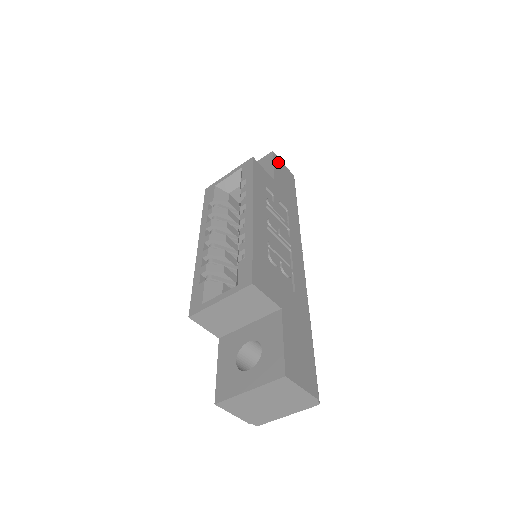
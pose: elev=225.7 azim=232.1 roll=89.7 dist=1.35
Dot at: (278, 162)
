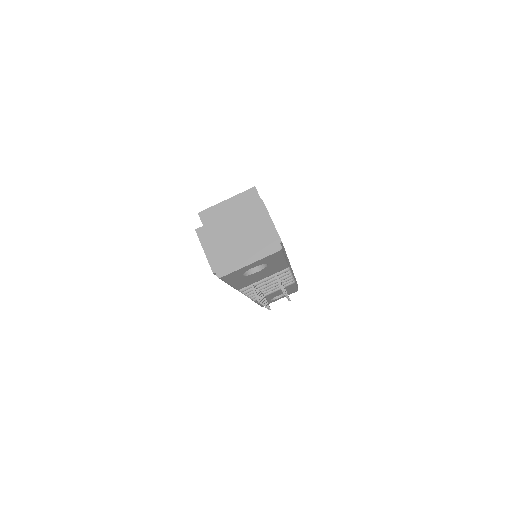
Dot at: occluded
